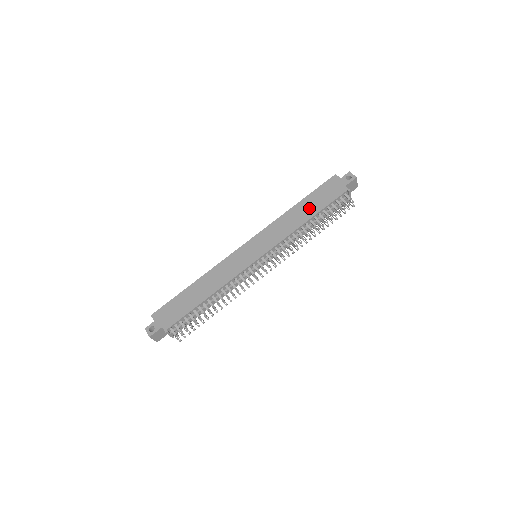
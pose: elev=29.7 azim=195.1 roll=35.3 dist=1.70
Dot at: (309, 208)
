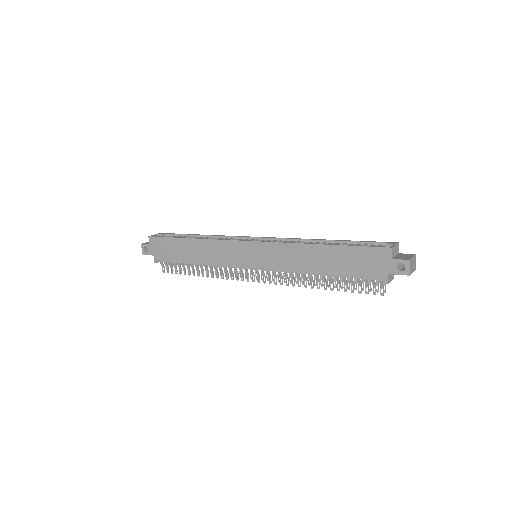
Dot at: (330, 263)
